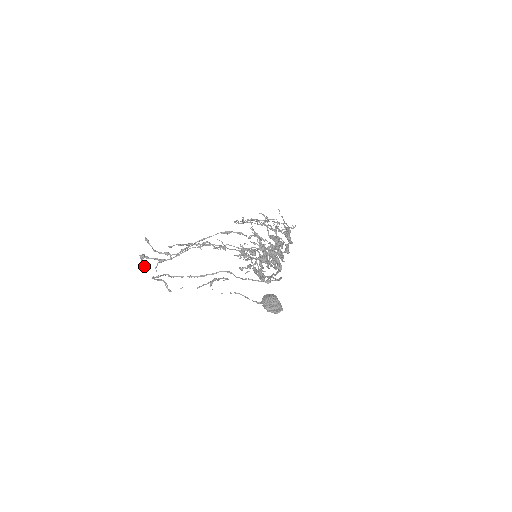
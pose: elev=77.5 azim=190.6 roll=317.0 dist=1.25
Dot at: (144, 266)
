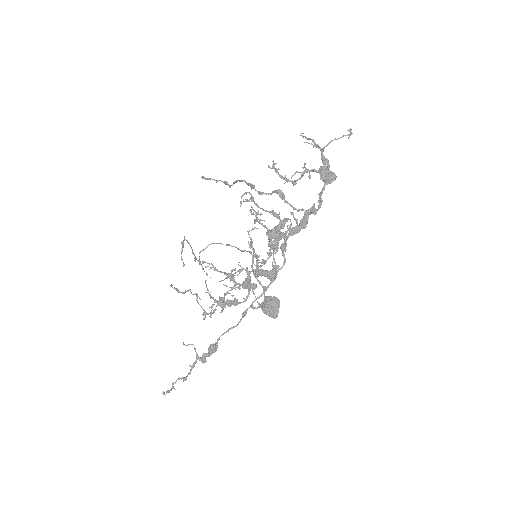
Dot at: occluded
